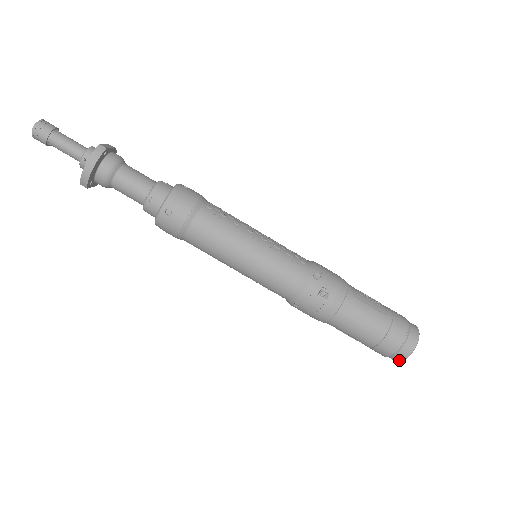
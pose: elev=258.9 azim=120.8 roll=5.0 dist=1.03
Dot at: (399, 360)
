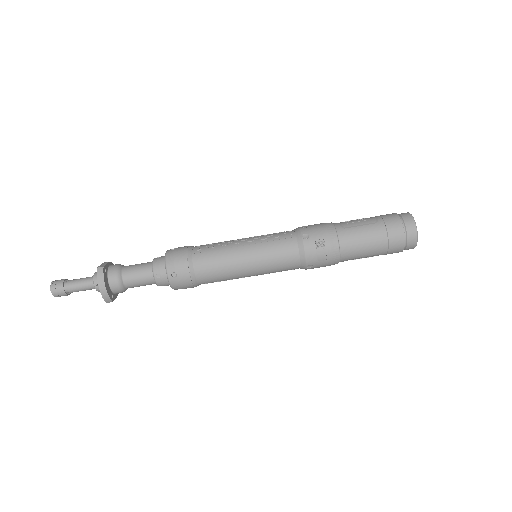
Dot at: (414, 246)
